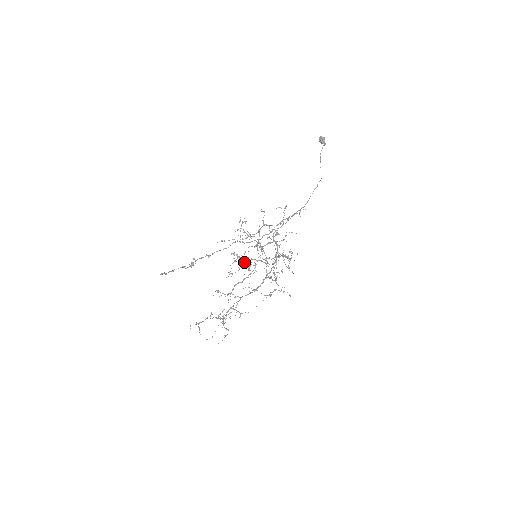
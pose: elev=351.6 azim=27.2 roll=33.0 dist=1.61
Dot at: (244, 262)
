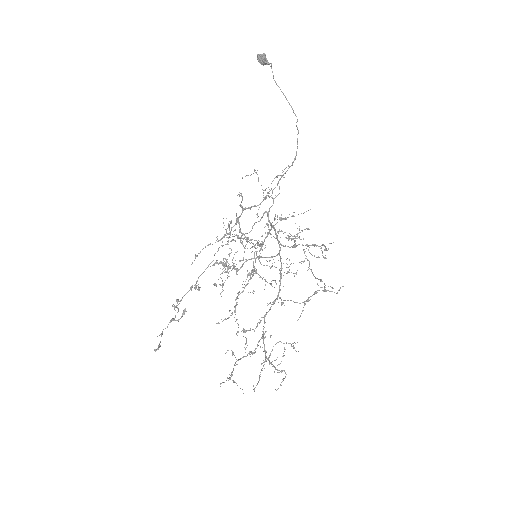
Dot at: (229, 264)
